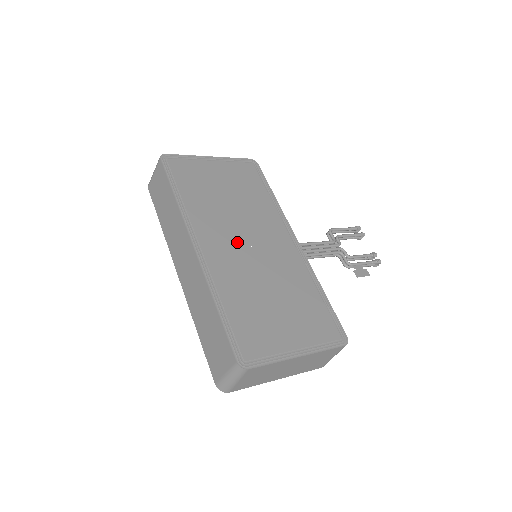
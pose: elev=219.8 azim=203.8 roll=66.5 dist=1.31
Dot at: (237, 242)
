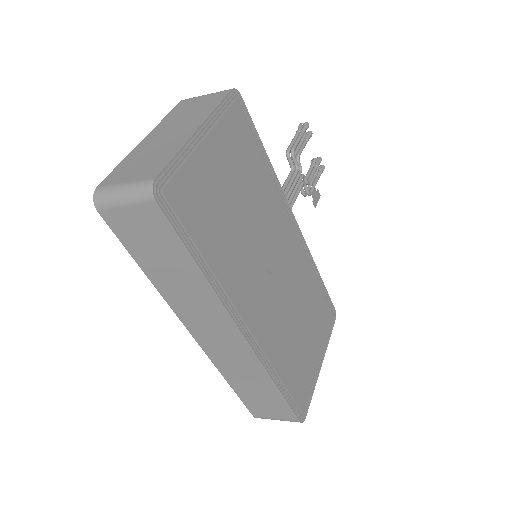
Dot at: (266, 281)
